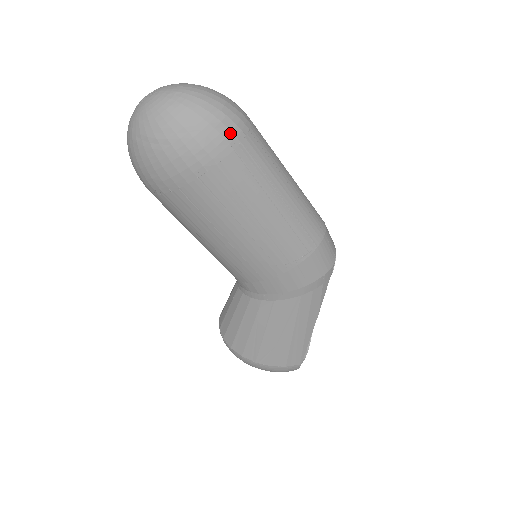
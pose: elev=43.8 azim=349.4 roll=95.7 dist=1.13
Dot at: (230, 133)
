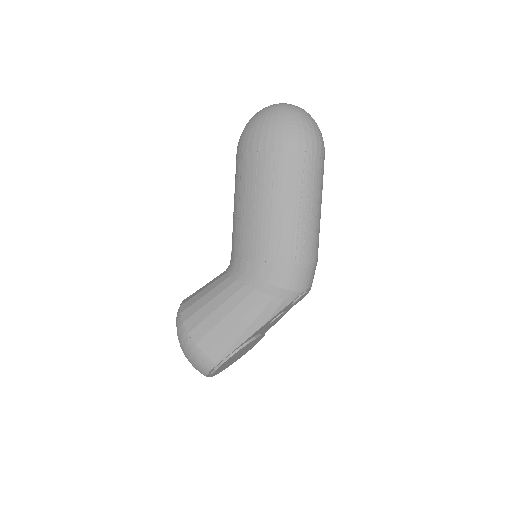
Dot at: (311, 144)
